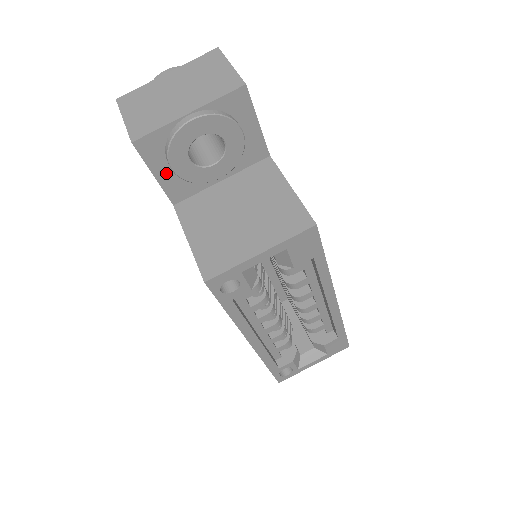
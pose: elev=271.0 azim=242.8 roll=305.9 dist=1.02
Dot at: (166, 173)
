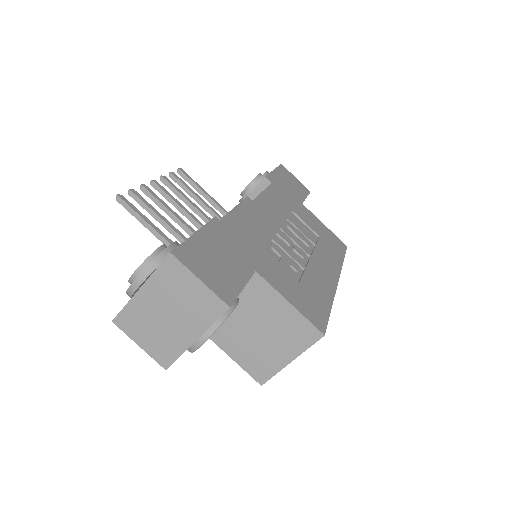
Dot at: occluded
